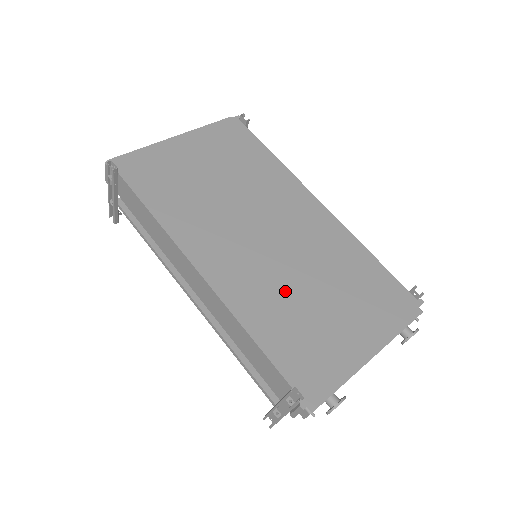
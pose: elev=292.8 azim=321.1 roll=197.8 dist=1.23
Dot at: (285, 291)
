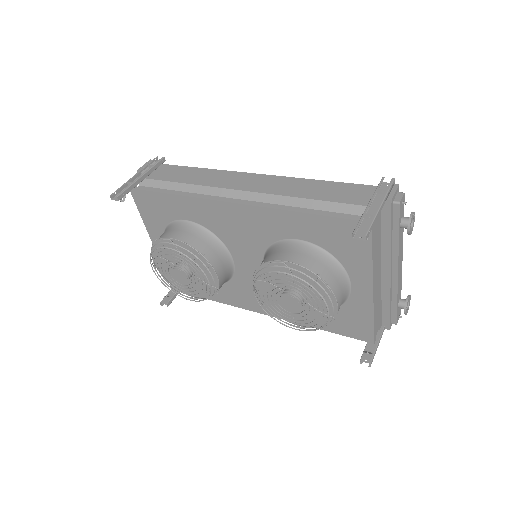
Dot at: occluded
